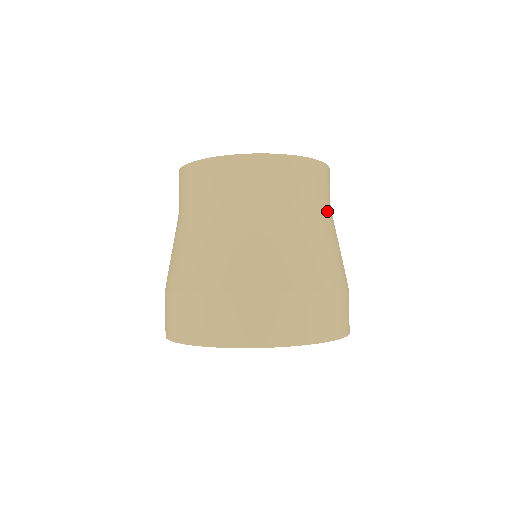
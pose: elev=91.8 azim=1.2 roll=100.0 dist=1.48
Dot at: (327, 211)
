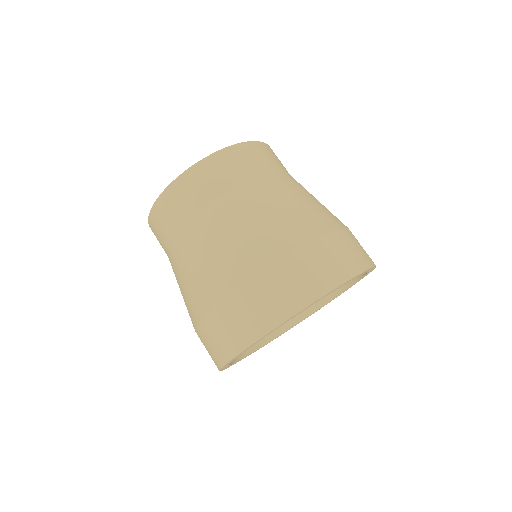
Dot at: (249, 188)
